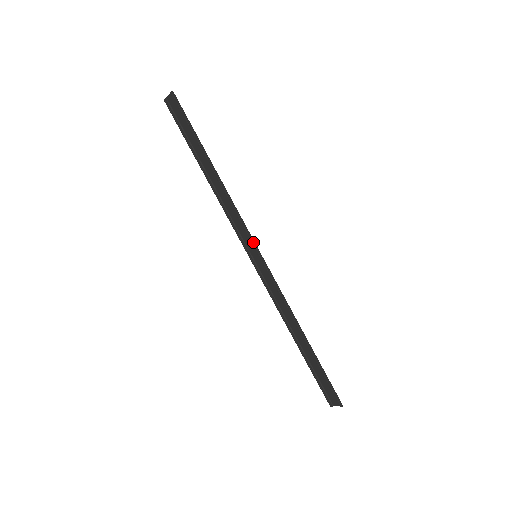
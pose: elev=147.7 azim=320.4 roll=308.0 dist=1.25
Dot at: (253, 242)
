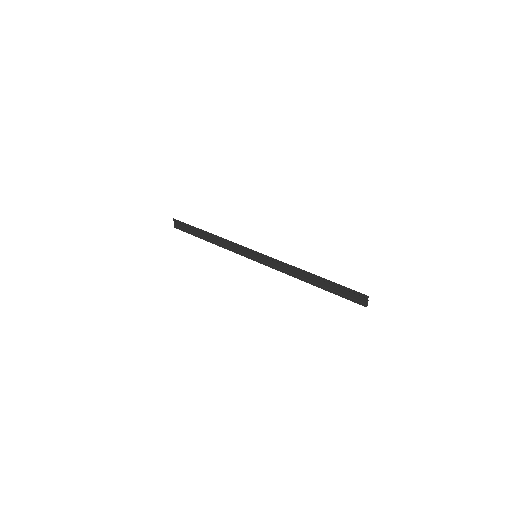
Dot at: (248, 249)
